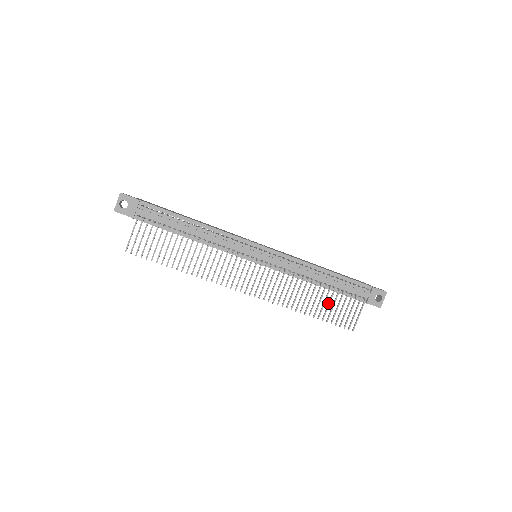
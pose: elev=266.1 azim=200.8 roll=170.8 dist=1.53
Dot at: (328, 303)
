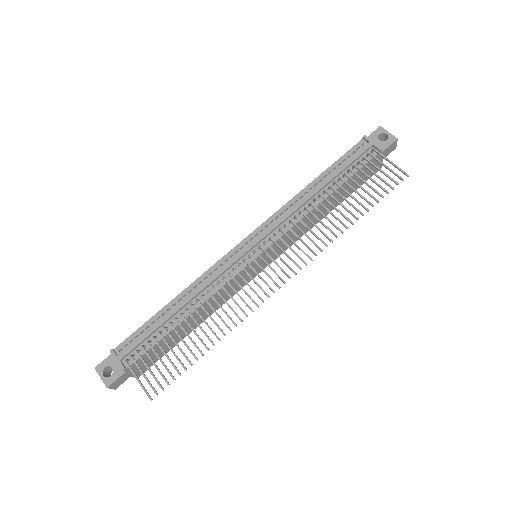
Dot at: occluded
